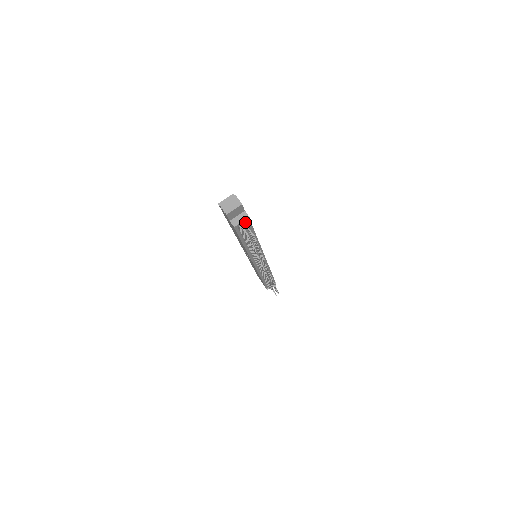
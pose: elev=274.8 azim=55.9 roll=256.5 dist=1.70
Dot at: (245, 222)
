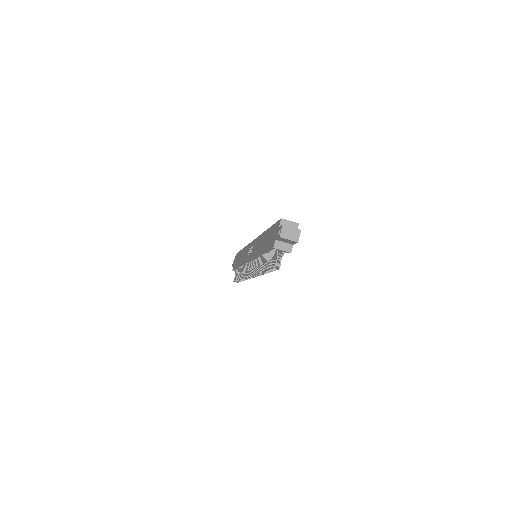
Dot at: occluded
